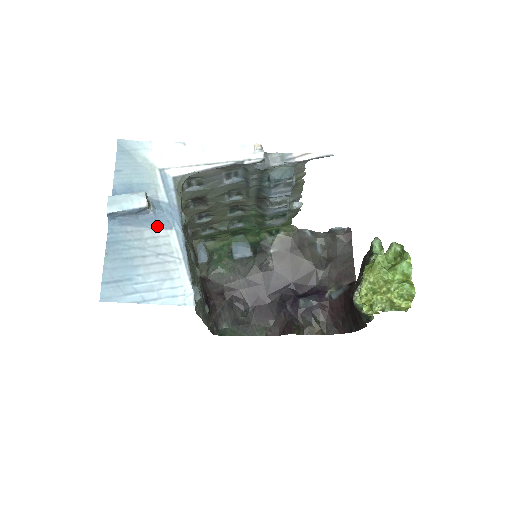
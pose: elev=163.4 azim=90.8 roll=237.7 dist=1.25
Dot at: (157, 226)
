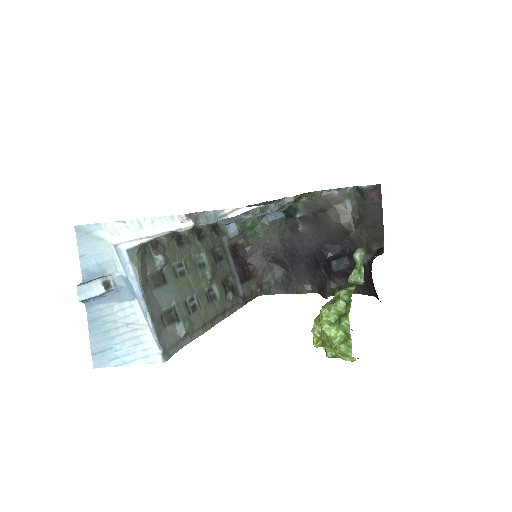
Dot at: (122, 299)
